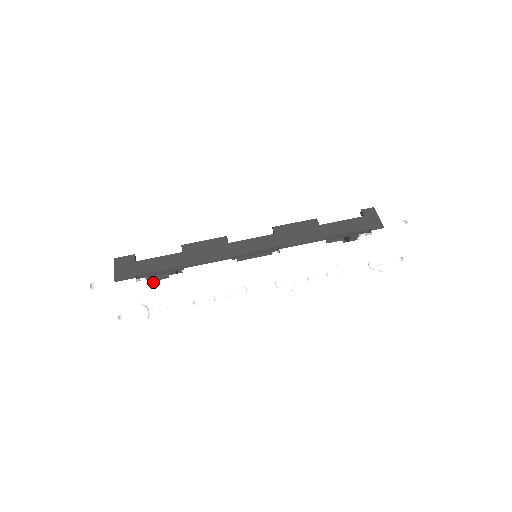
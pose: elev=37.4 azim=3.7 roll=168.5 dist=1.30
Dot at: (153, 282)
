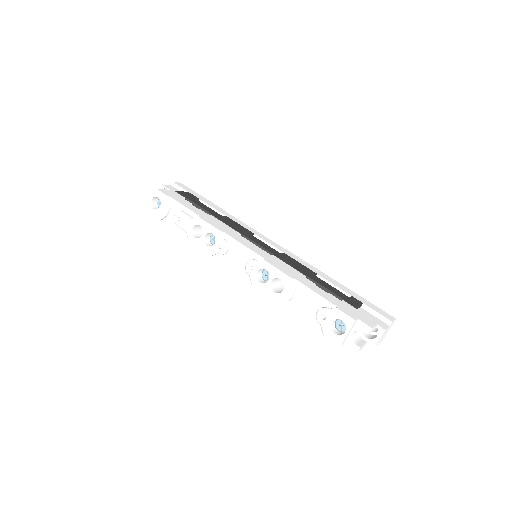
Dot at: (190, 203)
